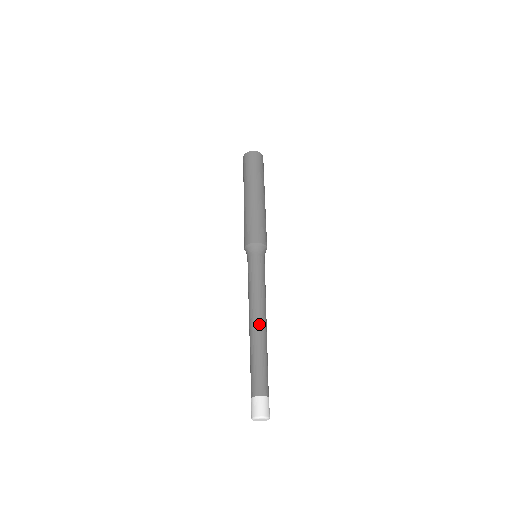
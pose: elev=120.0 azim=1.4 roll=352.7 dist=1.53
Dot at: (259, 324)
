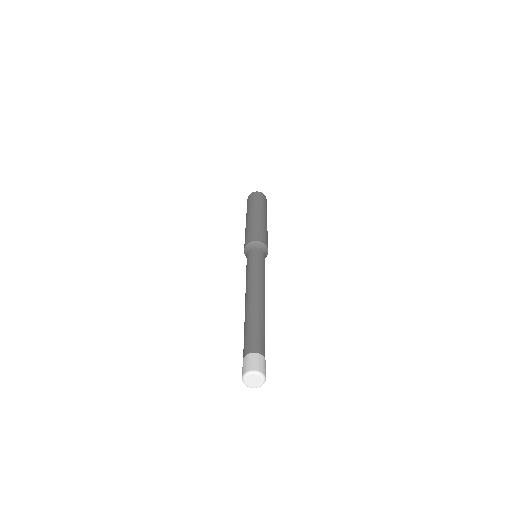
Dot at: (263, 299)
